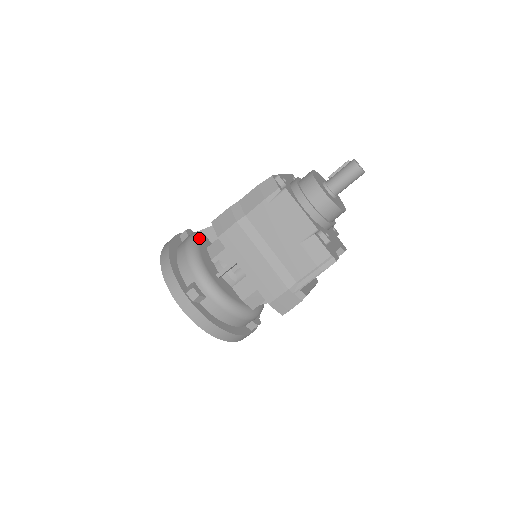
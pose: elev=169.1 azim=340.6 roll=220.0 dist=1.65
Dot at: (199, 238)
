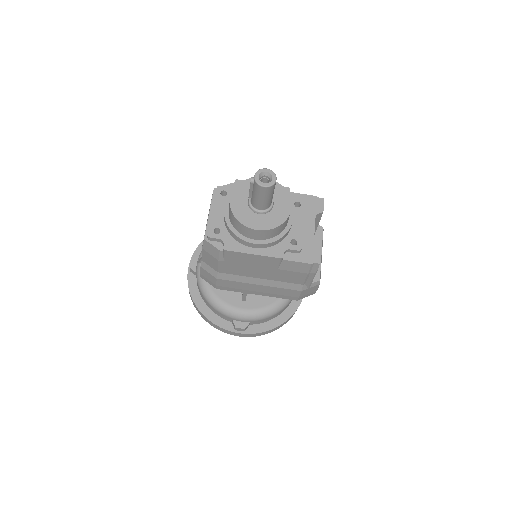
Dot at: occluded
